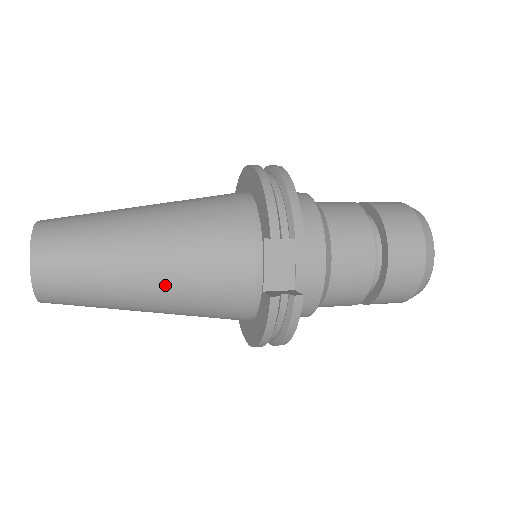
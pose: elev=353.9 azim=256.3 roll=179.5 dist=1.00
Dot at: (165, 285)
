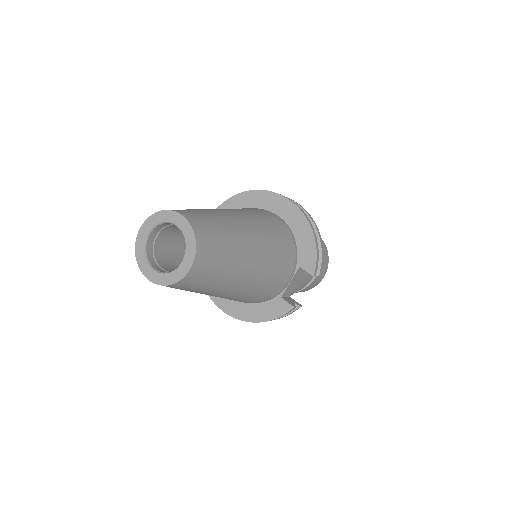
Dot at: (245, 288)
